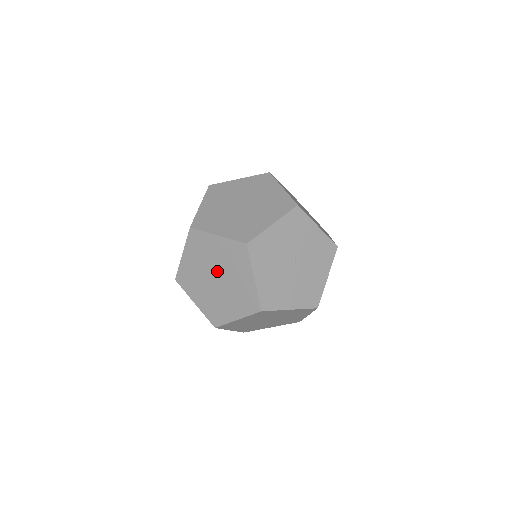
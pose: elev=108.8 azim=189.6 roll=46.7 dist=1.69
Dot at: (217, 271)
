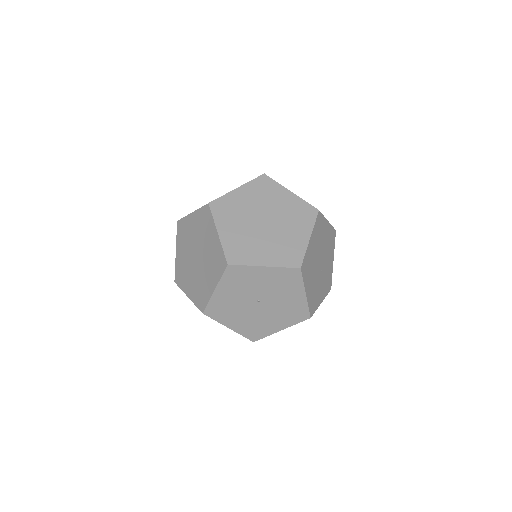
Dot at: occluded
